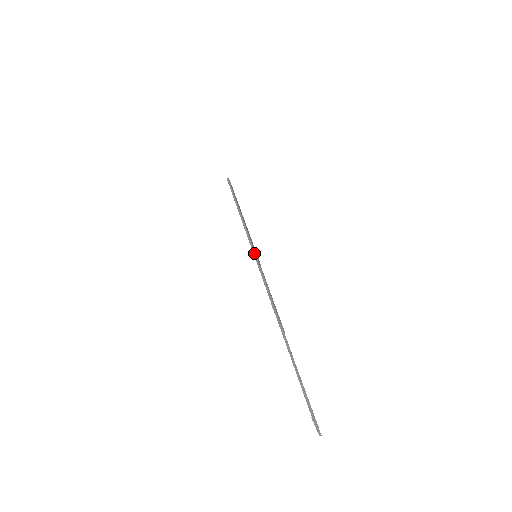
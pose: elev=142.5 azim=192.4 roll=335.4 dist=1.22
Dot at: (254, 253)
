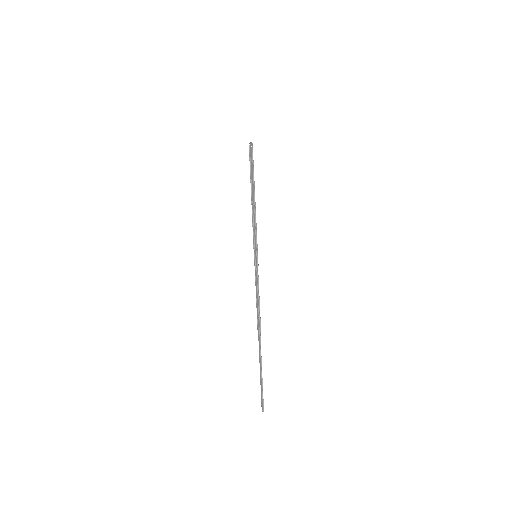
Dot at: occluded
